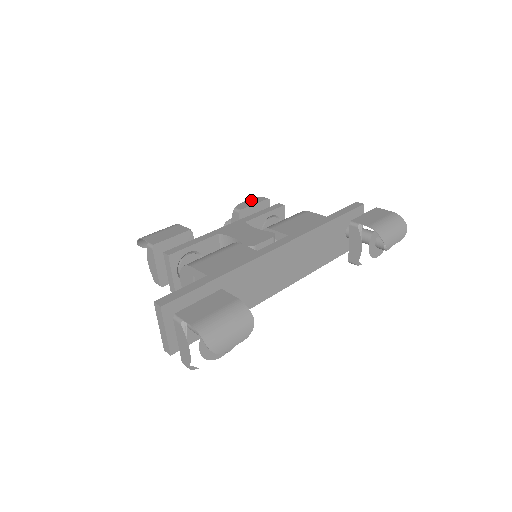
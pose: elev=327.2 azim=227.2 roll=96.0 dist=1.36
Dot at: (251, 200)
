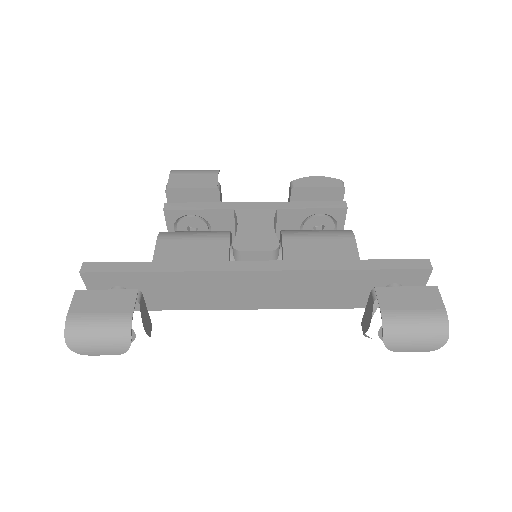
Dot at: (323, 179)
